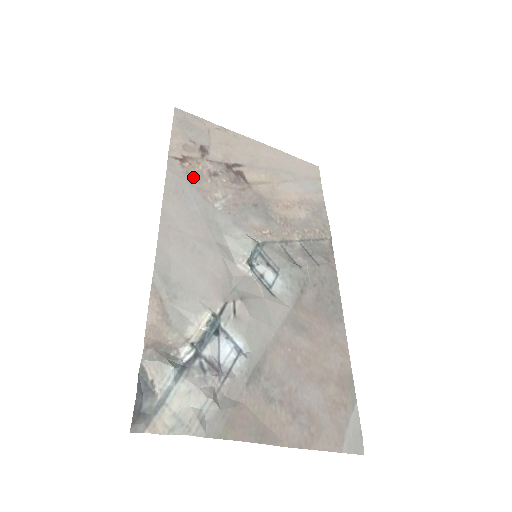
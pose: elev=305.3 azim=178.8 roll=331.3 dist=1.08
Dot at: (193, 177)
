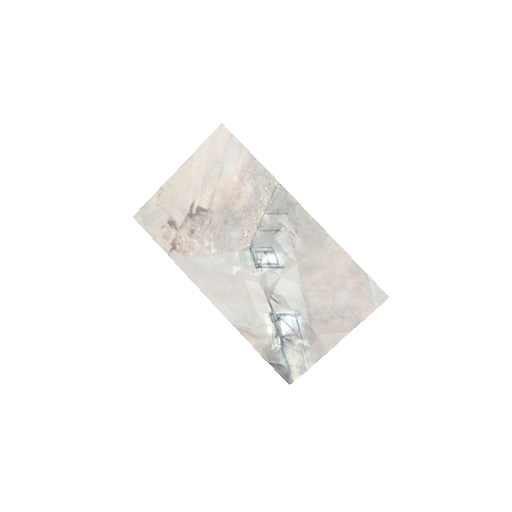
Dot at: (188, 251)
